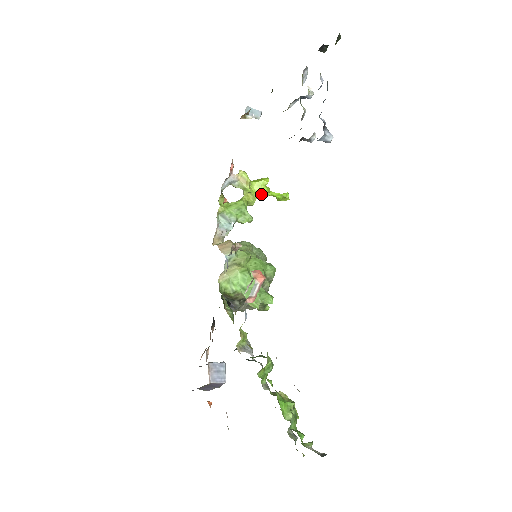
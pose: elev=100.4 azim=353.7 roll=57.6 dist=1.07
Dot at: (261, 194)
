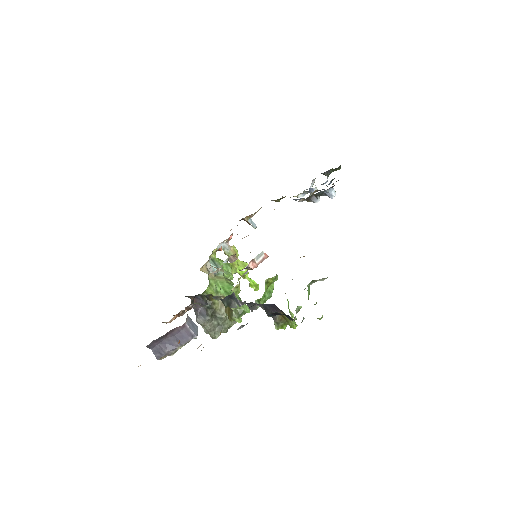
Dot at: occluded
